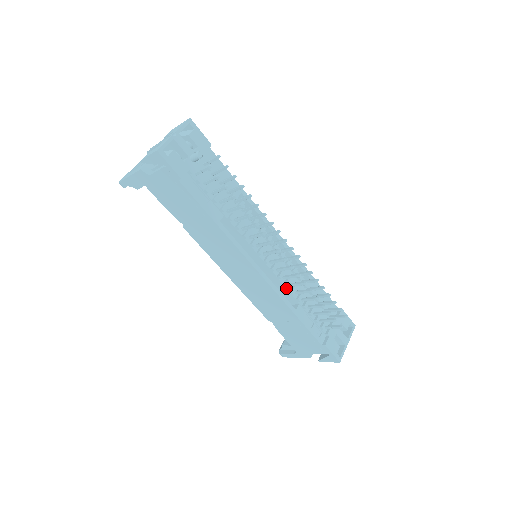
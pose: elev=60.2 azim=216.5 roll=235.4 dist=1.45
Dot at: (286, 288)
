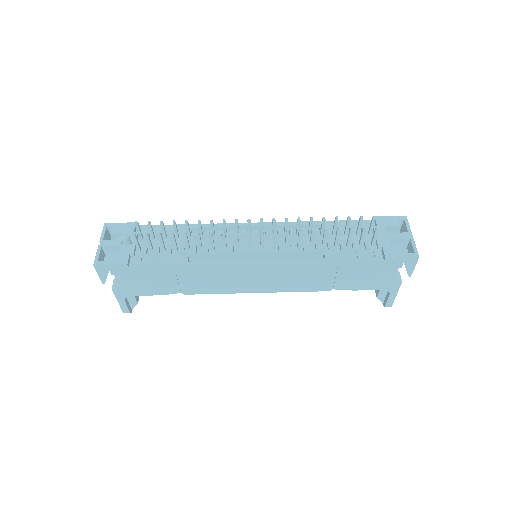
Dot at: (297, 252)
